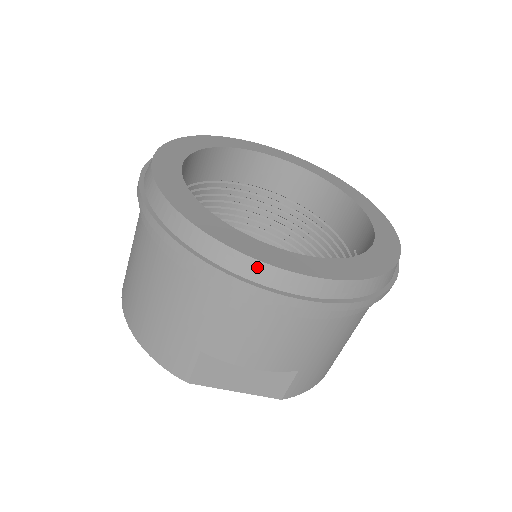
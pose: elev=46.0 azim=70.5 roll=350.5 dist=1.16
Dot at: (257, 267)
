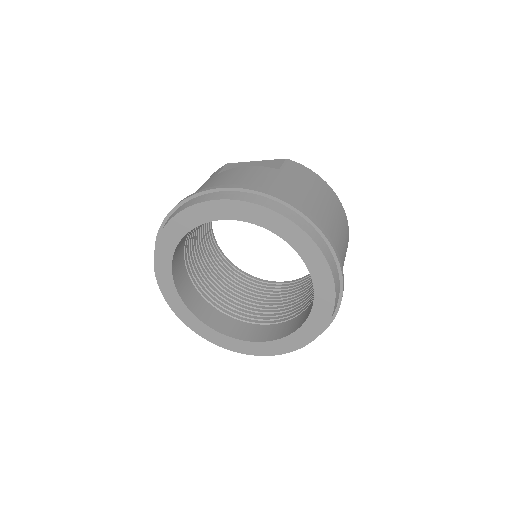
Dot at: (238, 350)
